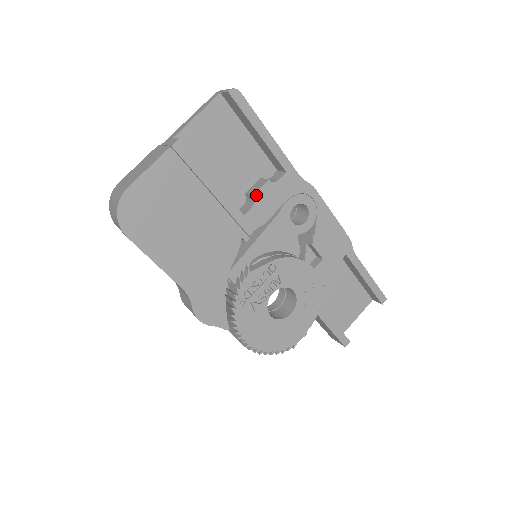
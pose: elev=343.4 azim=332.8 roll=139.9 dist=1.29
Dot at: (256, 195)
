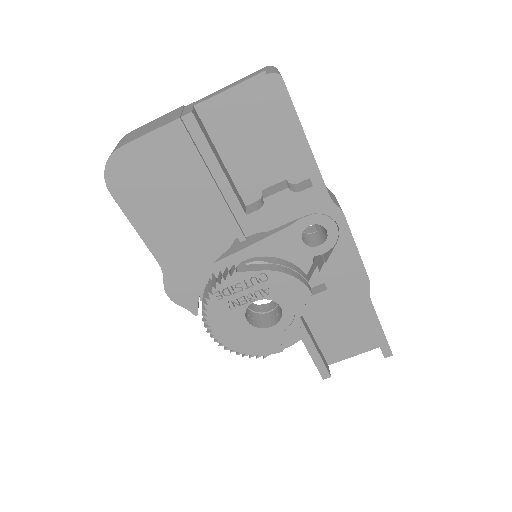
Dot at: (267, 199)
